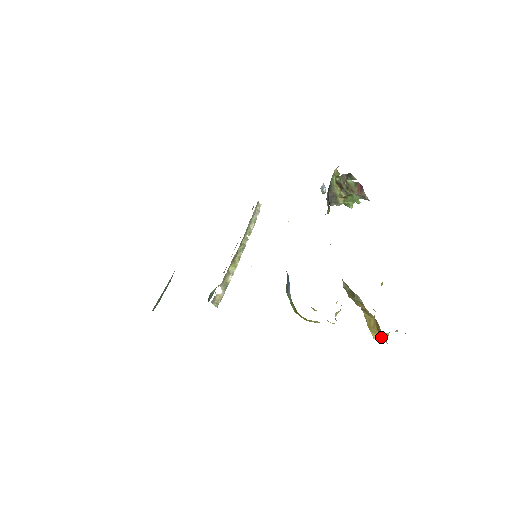
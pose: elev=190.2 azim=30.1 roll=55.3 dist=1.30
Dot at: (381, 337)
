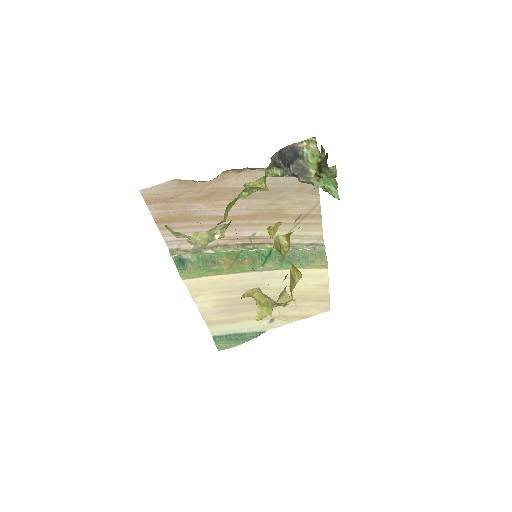
Dot at: occluded
